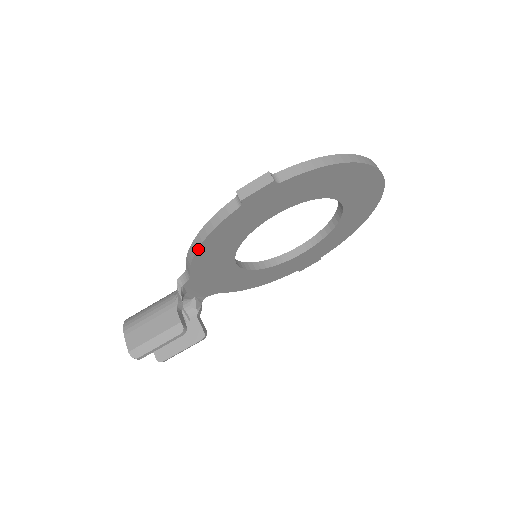
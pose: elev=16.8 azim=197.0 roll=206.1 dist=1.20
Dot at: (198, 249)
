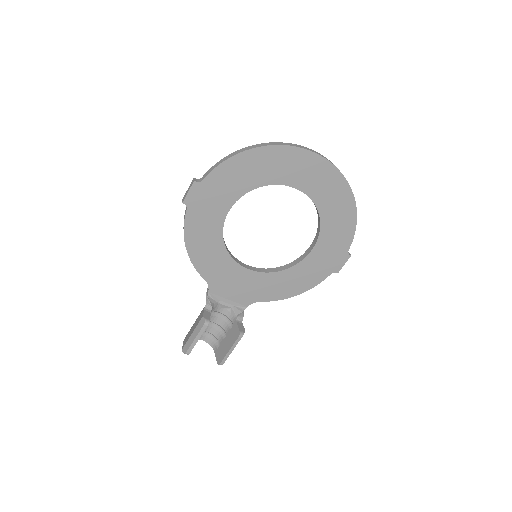
Dot at: (188, 252)
